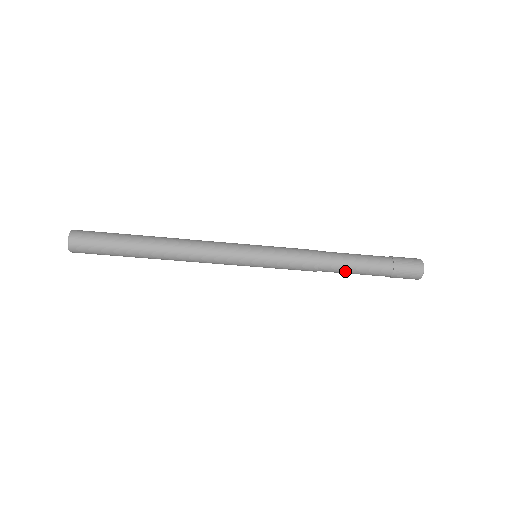
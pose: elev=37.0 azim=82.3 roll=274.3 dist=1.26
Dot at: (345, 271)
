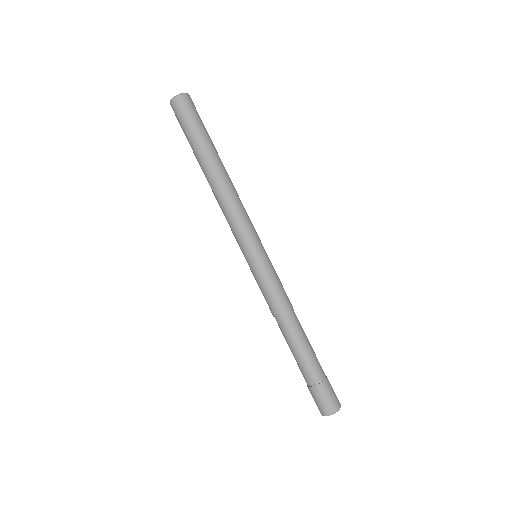
Dot at: (298, 338)
